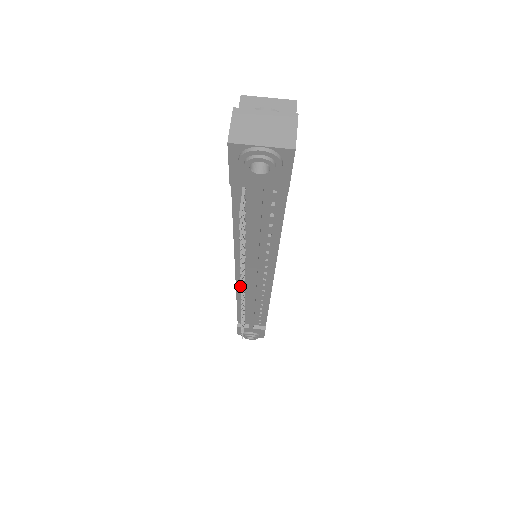
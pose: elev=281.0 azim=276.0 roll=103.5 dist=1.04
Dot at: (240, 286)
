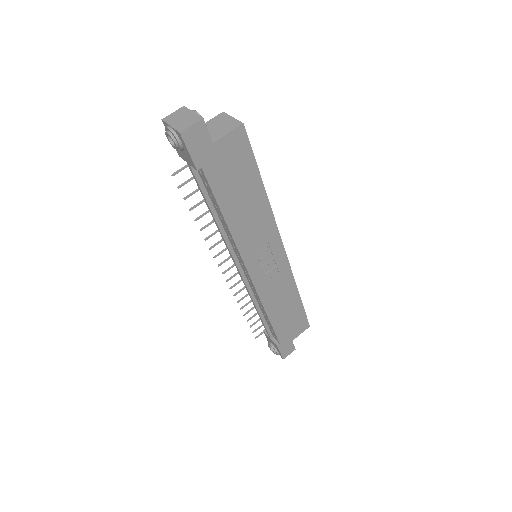
Dot at: (214, 256)
